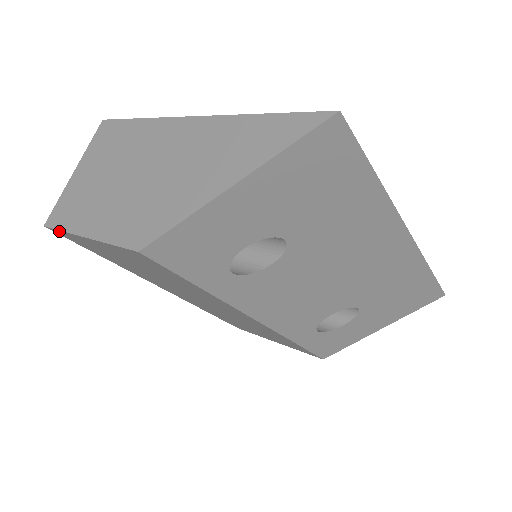
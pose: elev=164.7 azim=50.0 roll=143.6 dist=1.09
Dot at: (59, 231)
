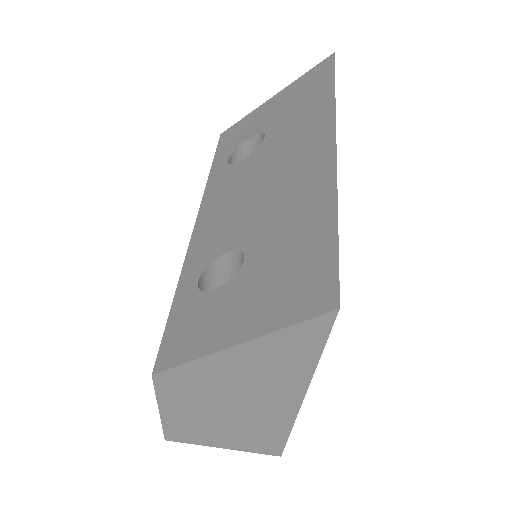
Dot at: occluded
